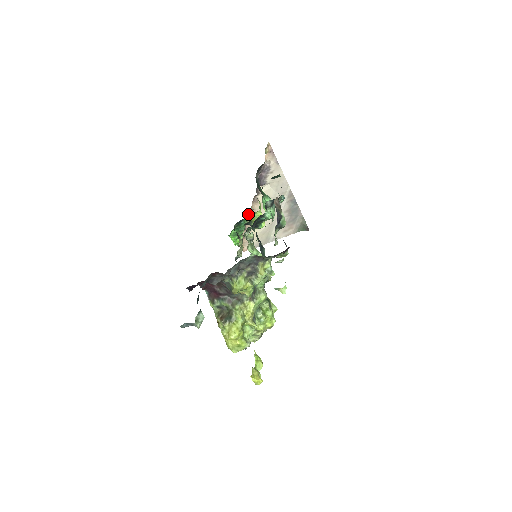
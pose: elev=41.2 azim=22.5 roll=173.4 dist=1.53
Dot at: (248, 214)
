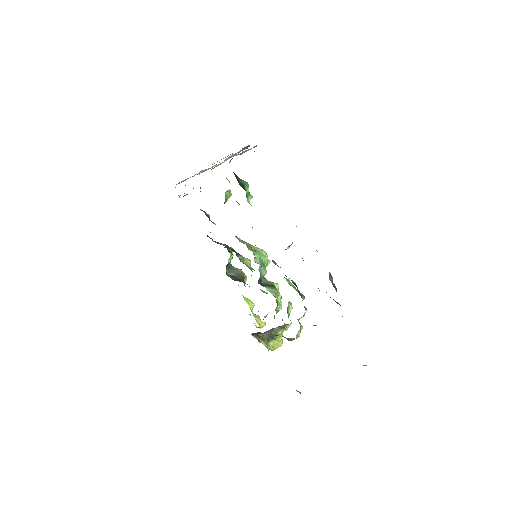
Dot at: occluded
